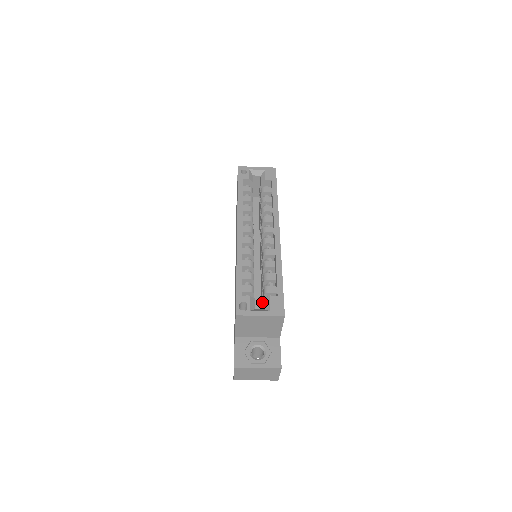
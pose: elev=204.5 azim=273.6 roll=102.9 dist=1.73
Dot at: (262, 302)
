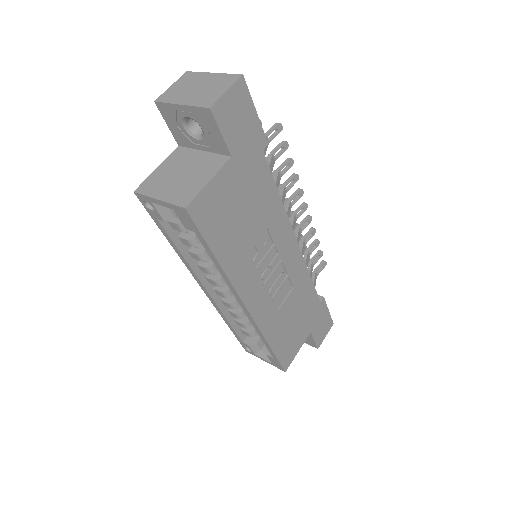
Dot at: occluded
